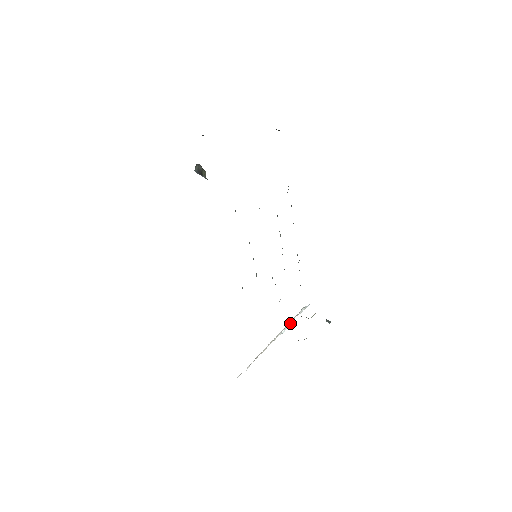
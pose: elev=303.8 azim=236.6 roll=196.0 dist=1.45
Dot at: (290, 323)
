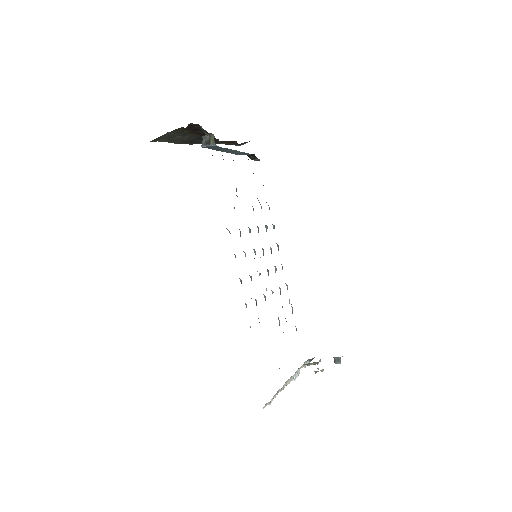
Dot at: (298, 373)
